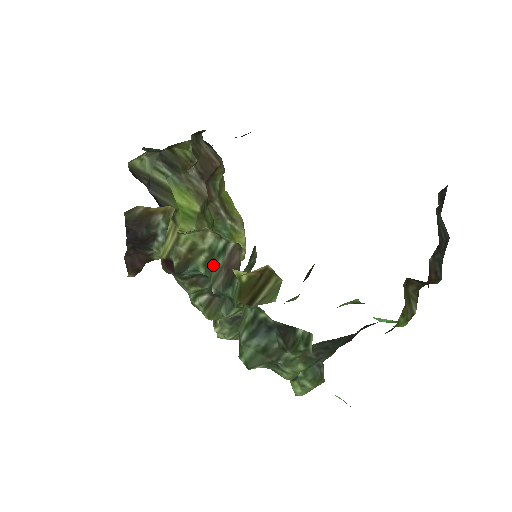
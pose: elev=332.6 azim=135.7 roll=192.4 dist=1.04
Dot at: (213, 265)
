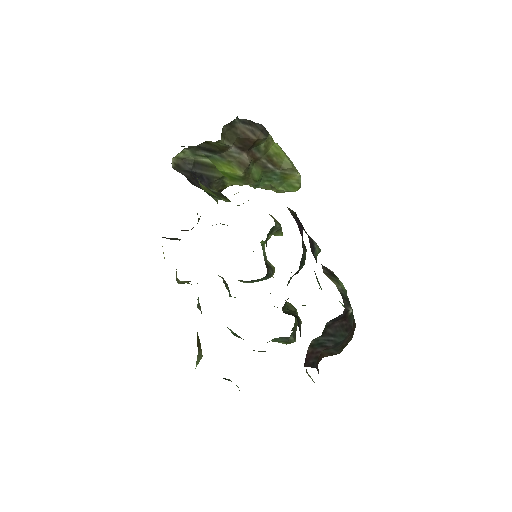
Dot at: occluded
